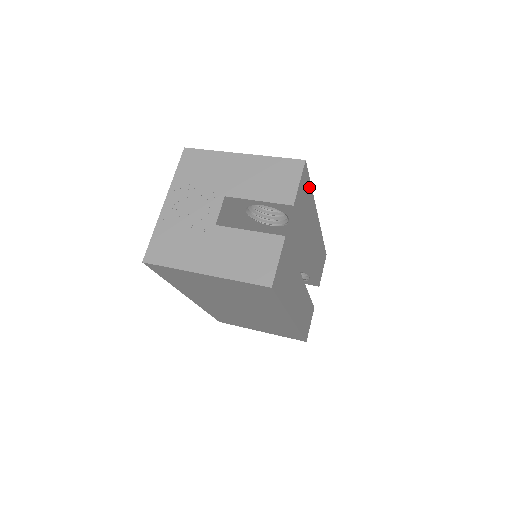
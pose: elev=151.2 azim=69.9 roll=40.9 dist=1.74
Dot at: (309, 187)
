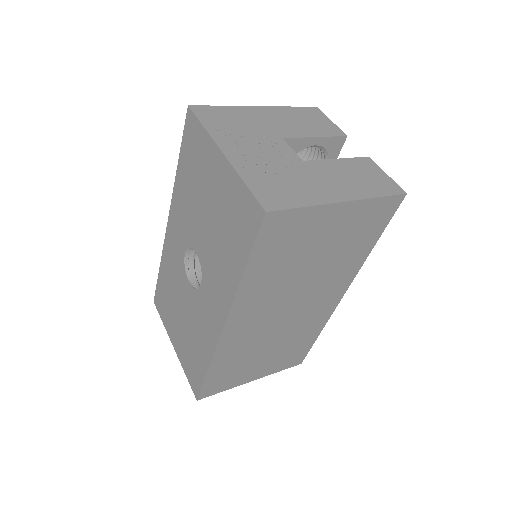
Dot at: occluded
